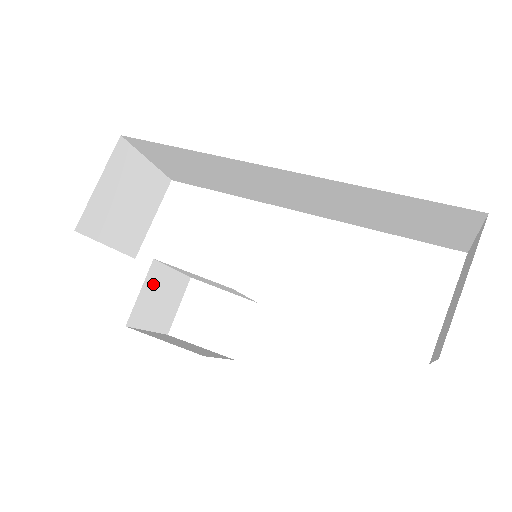
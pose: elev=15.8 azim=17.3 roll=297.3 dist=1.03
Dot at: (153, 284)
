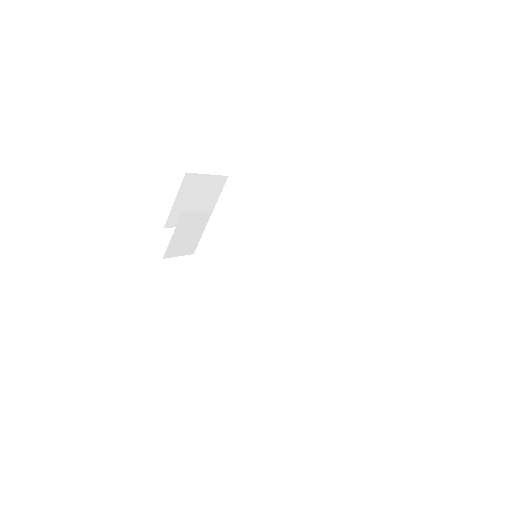
Dot at: (199, 221)
